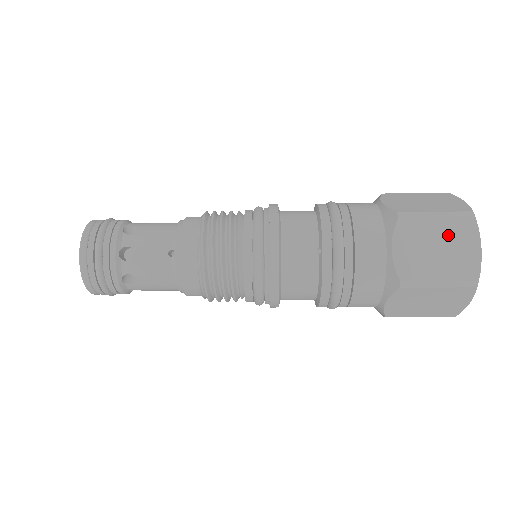
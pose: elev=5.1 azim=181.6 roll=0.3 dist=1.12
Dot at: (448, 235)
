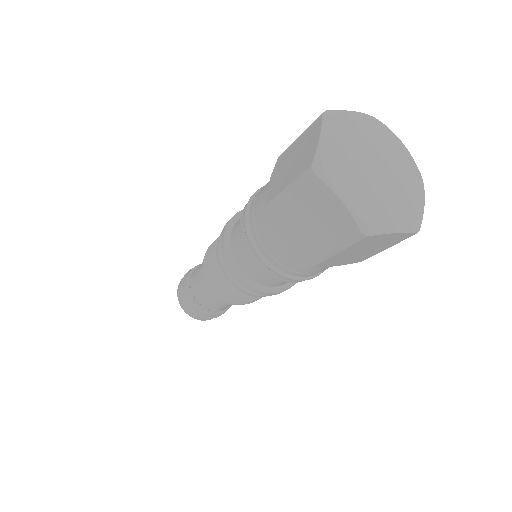
Dot at: (308, 205)
